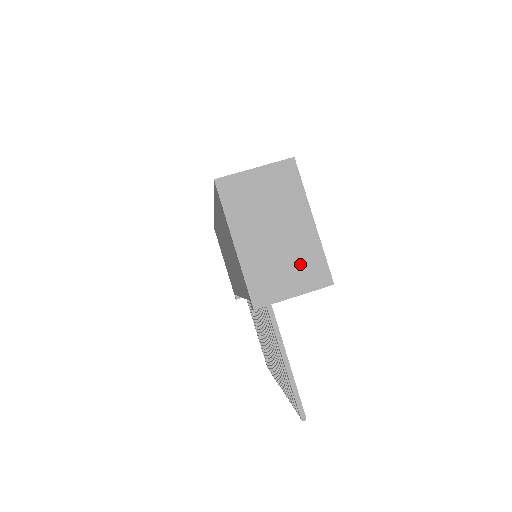
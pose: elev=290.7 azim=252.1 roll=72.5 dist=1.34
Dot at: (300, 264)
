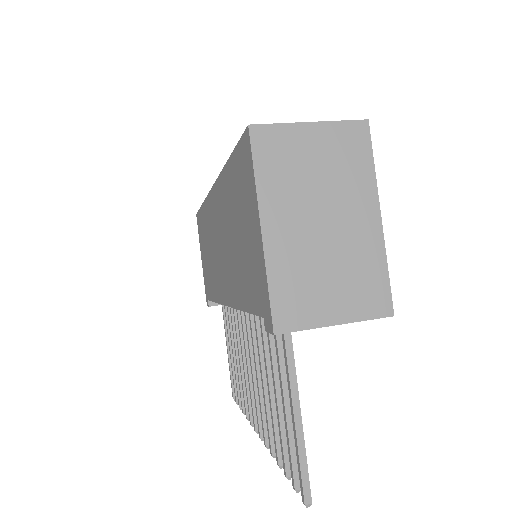
Dot at: (352, 277)
